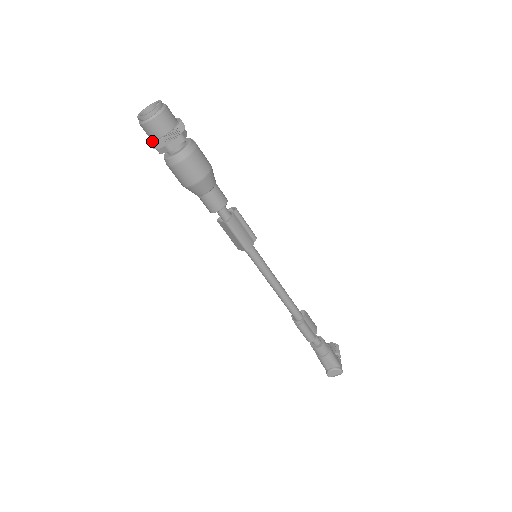
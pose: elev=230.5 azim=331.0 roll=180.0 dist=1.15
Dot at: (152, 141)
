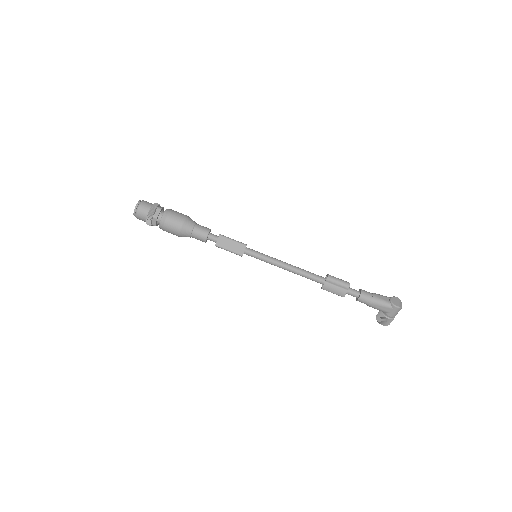
Dot at: (149, 211)
